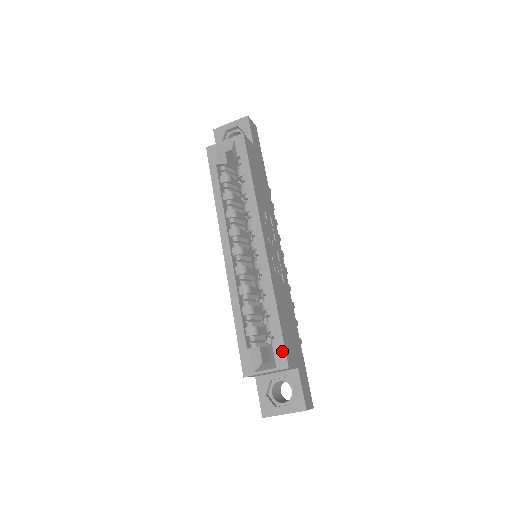
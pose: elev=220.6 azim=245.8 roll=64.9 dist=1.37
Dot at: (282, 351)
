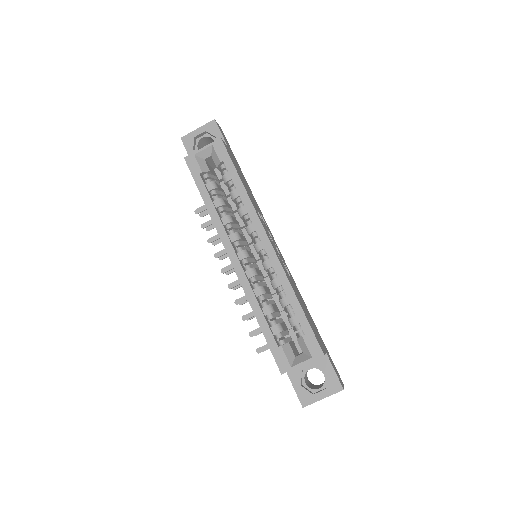
Dot at: (314, 341)
